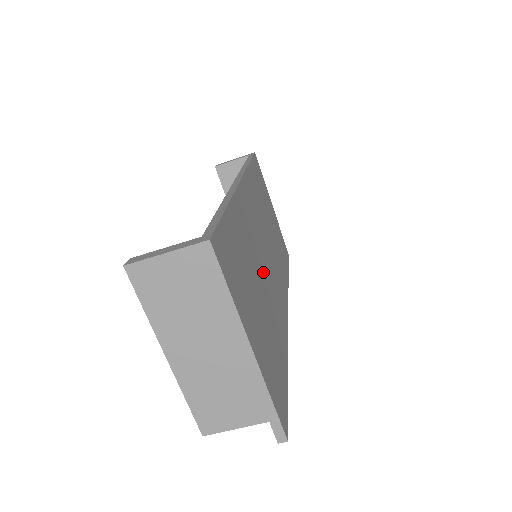
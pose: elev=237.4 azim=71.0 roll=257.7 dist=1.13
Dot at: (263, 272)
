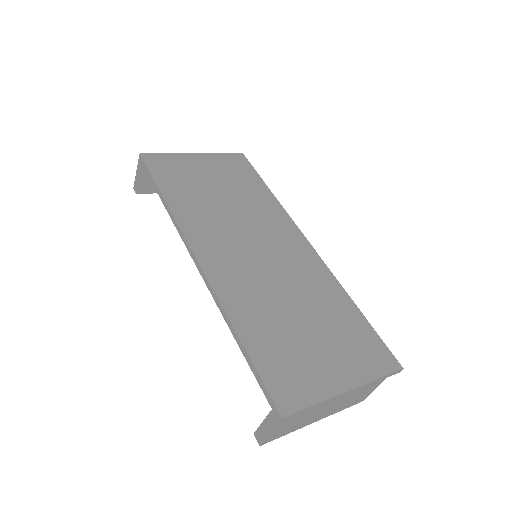
Dot at: (282, 287)
